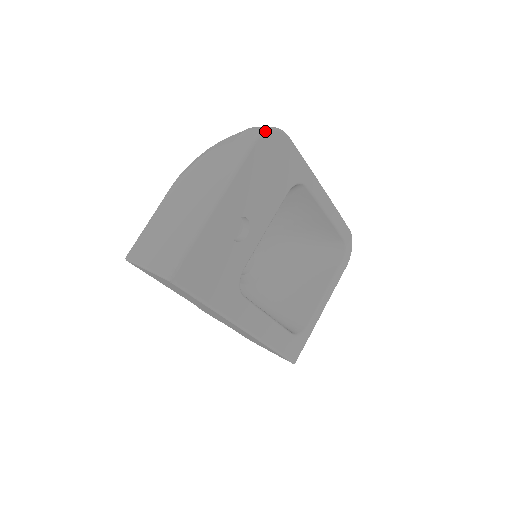
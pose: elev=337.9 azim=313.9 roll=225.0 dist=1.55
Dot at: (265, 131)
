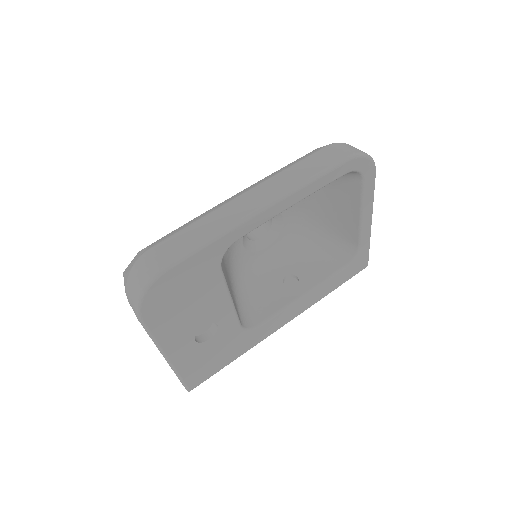
Dot at: (138, 305)
